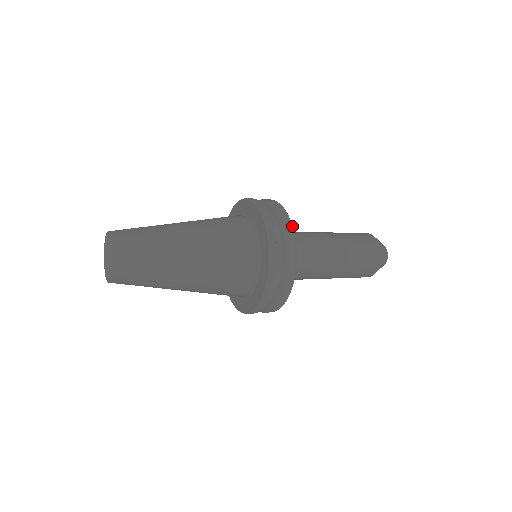
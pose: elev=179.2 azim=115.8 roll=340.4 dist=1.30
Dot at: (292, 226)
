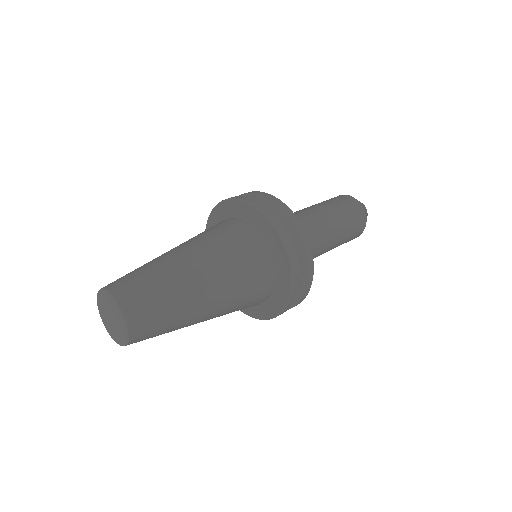
Dot at: occluded
